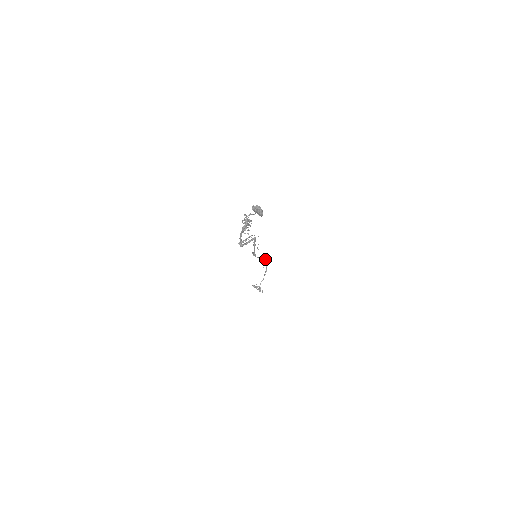
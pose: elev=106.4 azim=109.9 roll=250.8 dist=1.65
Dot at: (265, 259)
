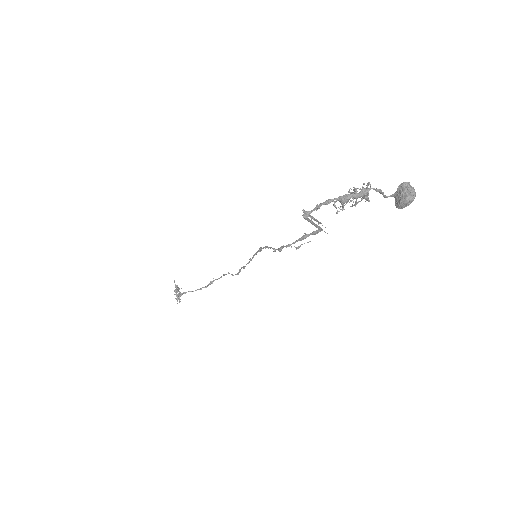
Dot at: occluded
